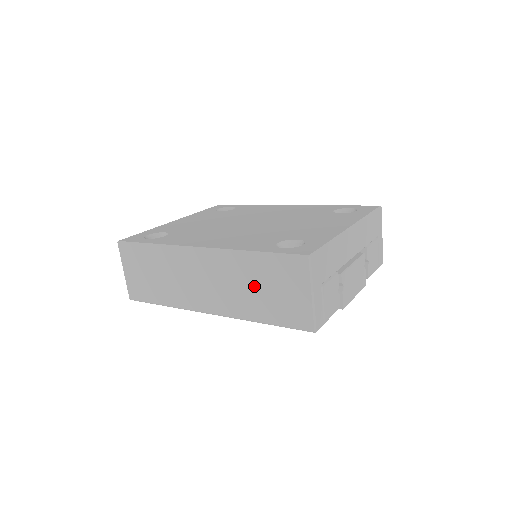
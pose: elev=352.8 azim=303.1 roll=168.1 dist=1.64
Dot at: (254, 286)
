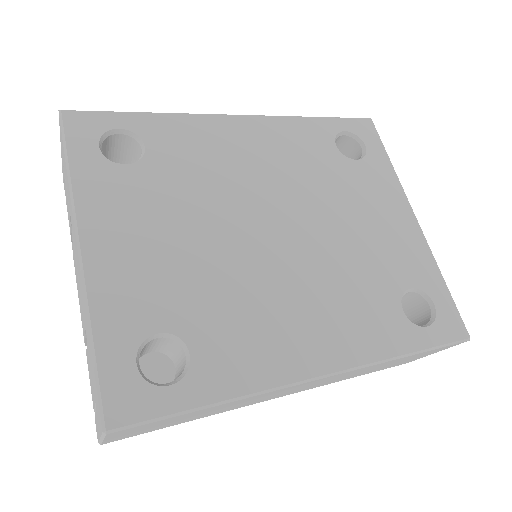
Dot at: occluded
